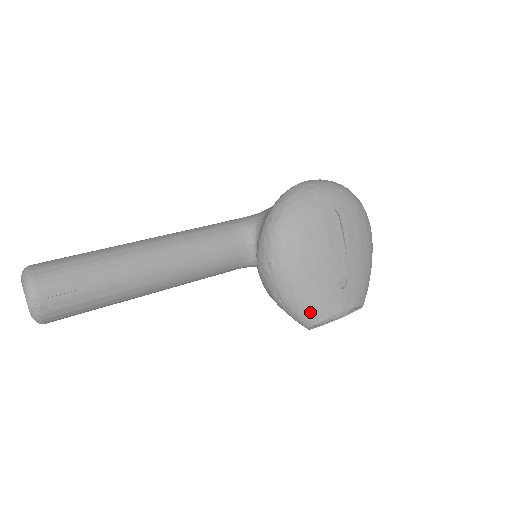
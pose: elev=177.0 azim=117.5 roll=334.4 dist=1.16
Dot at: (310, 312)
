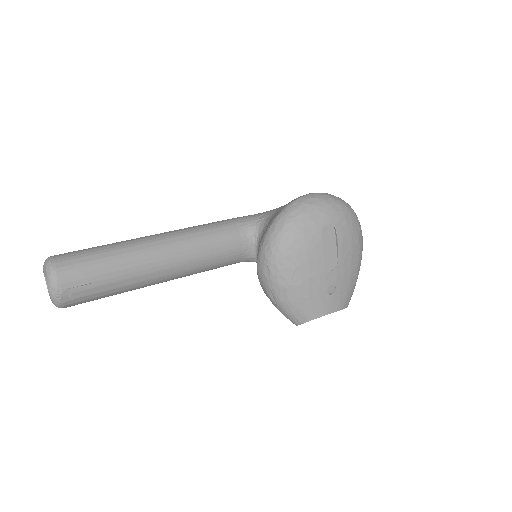
Dot at: (300, 313)
